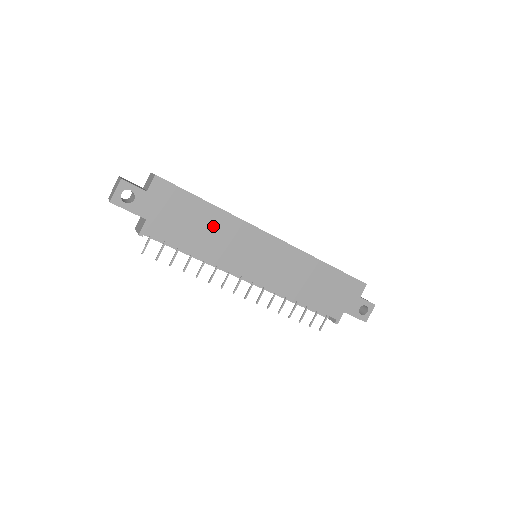
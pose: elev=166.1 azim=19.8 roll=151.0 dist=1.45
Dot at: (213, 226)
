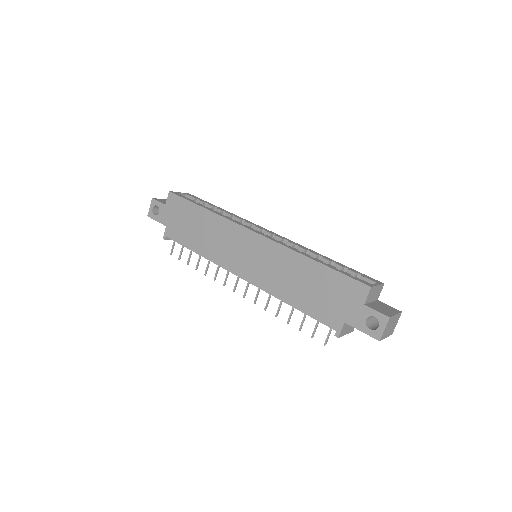
Dot at: (207, 227)
